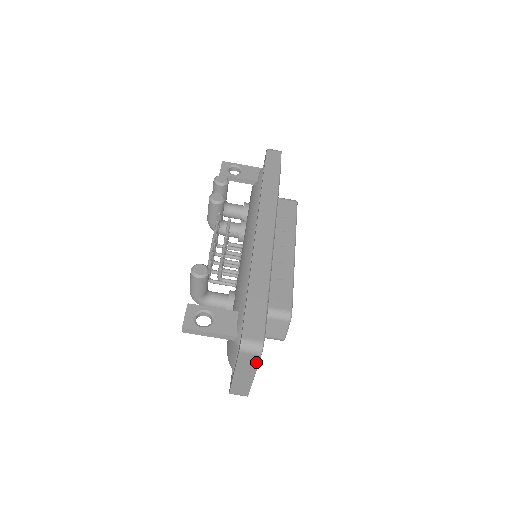
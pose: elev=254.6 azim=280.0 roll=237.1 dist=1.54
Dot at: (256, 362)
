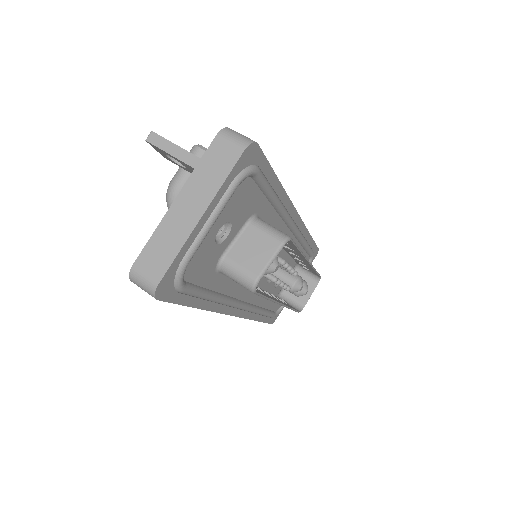
Dot at: (228, 169)
